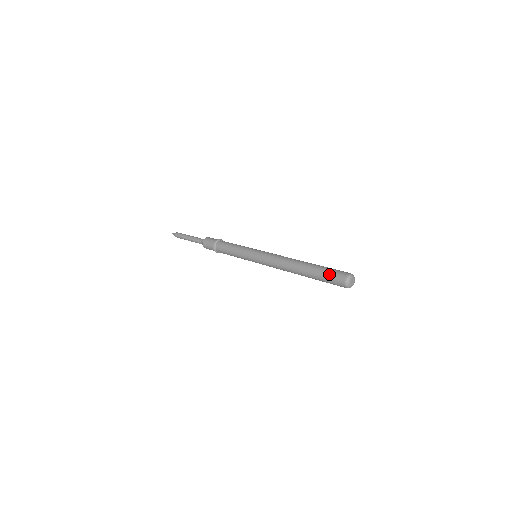
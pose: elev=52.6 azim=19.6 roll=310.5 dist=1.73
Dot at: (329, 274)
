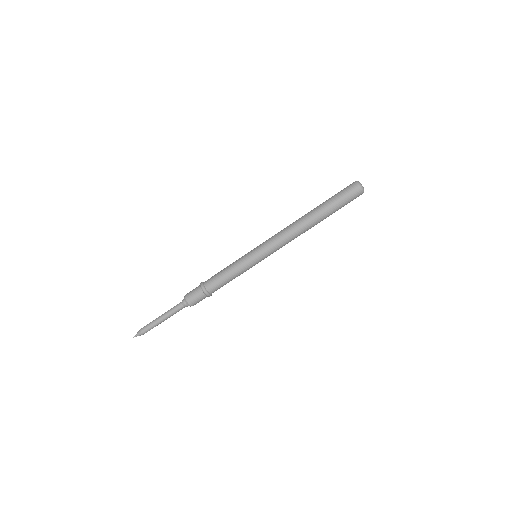
Dot at: (340, 194)
